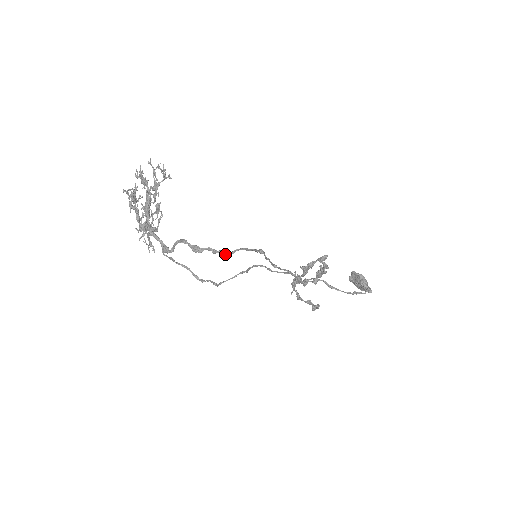
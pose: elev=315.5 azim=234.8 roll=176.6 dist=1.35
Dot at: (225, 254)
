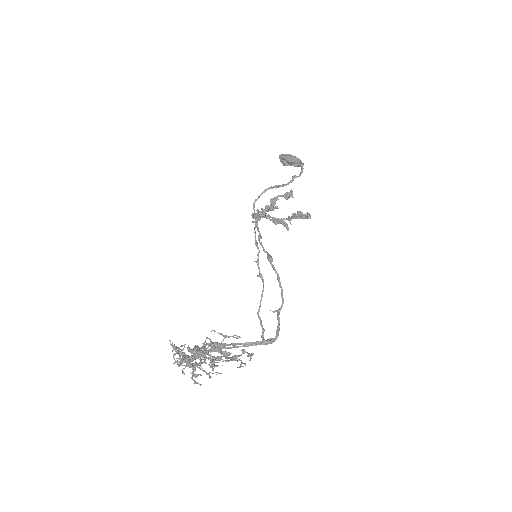
Dot at: occluded
